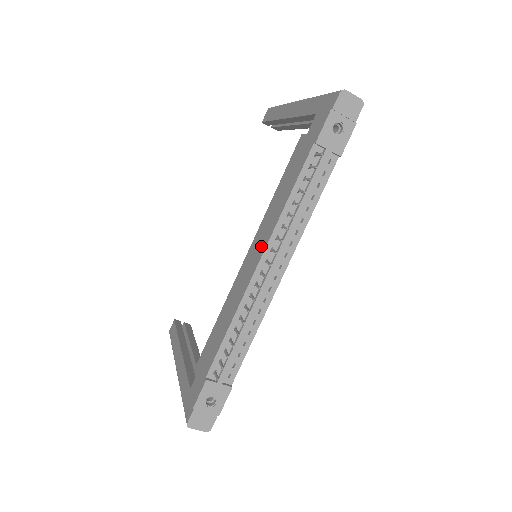
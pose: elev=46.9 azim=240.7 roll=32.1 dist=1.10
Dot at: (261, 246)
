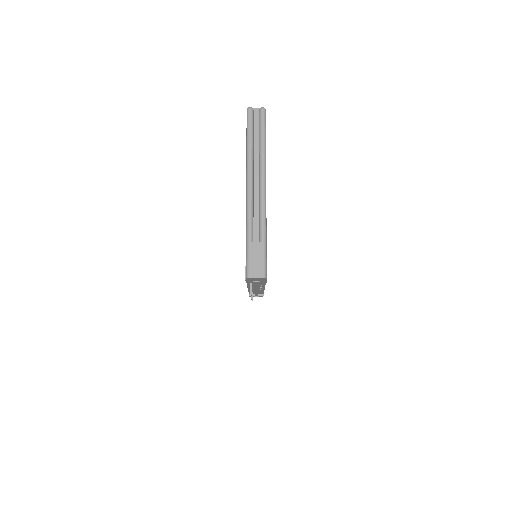
Dot at: occluded
